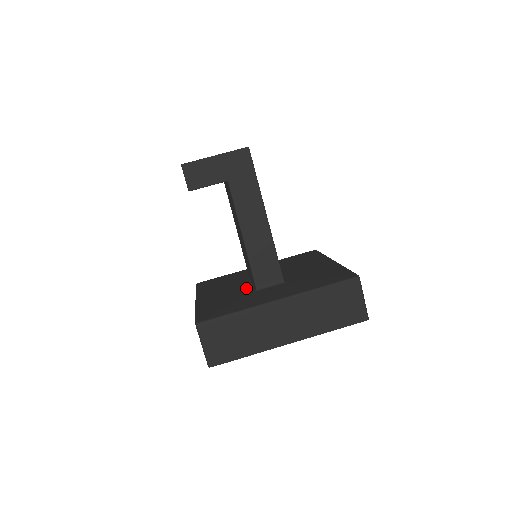
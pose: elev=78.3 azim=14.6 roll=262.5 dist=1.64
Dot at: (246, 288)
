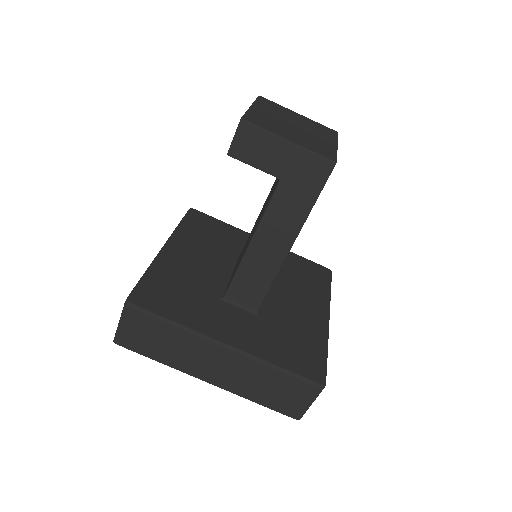
Dot at: (219, 280)
